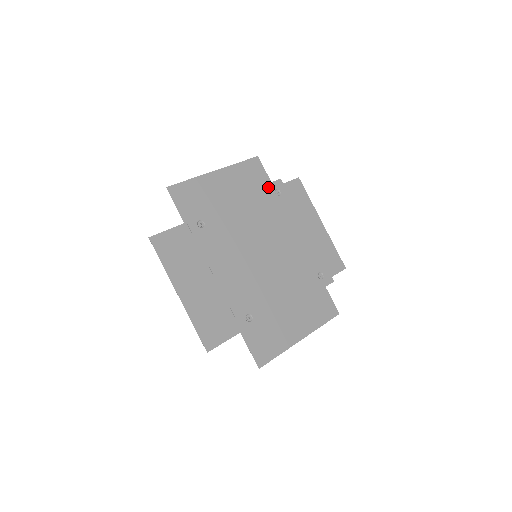
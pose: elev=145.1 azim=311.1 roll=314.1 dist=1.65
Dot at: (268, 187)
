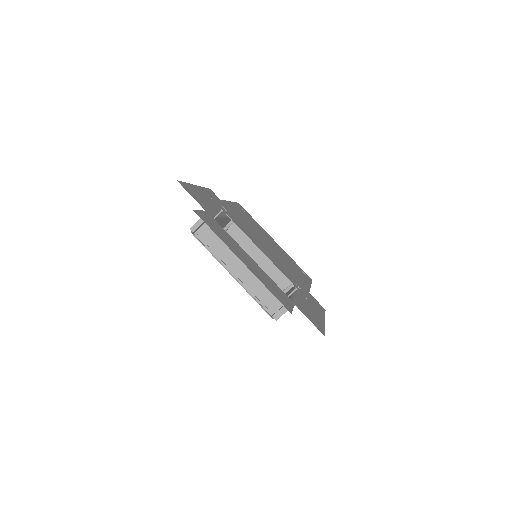
Dot at: (237, 204)
